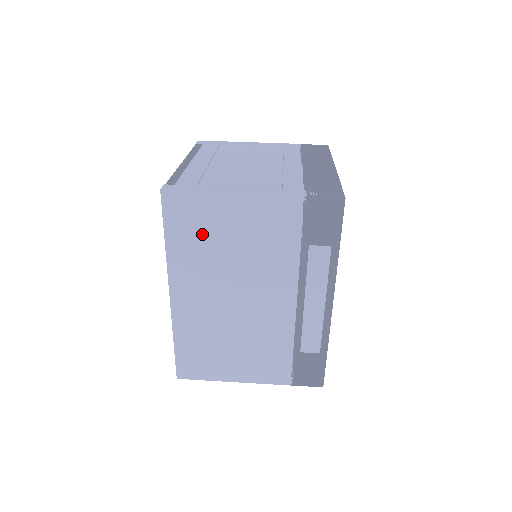
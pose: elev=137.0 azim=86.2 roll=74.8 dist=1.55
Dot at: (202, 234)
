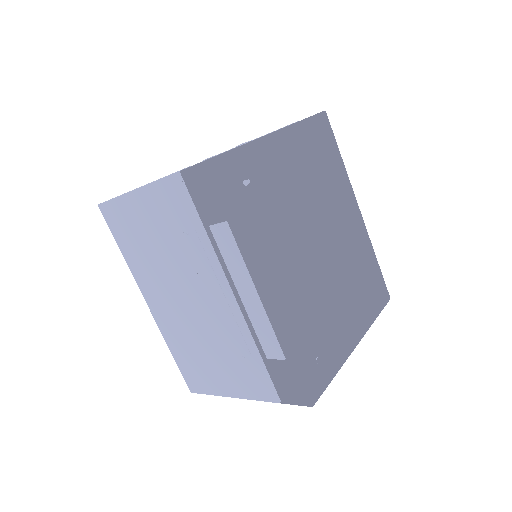
Dot at: (137, 238)
